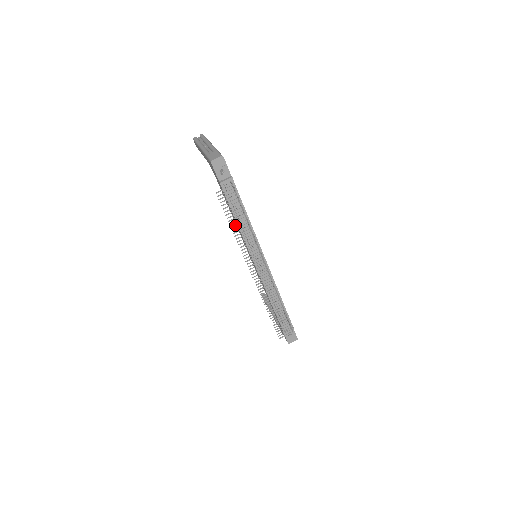
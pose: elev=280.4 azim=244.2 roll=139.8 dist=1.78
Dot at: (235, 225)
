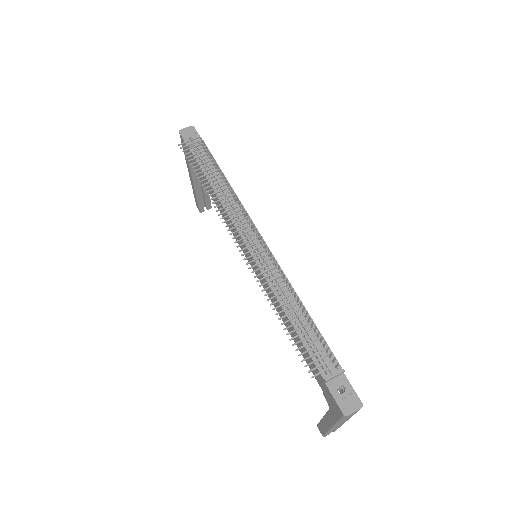
Dot at: (205, 179)
